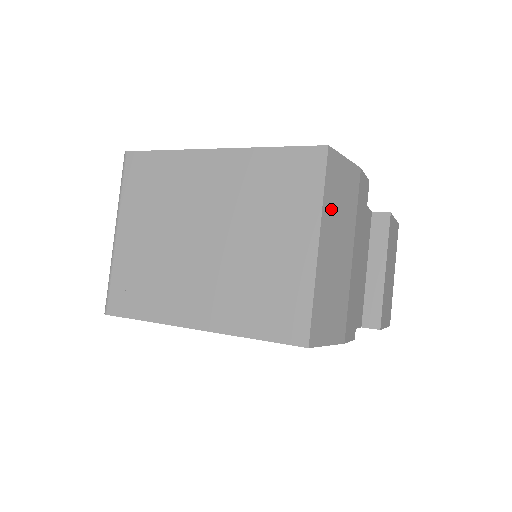
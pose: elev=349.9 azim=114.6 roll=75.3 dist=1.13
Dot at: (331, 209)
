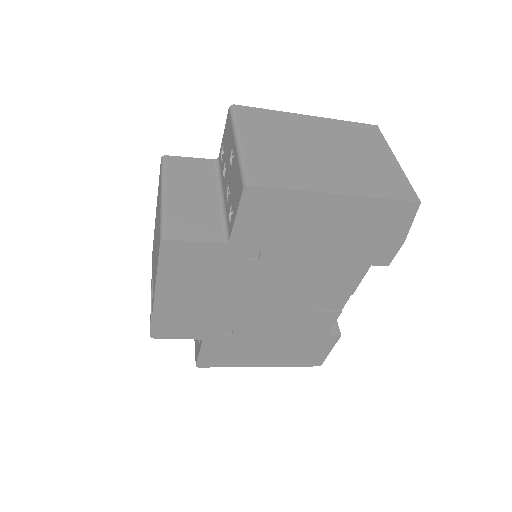
Dot at: occluded
